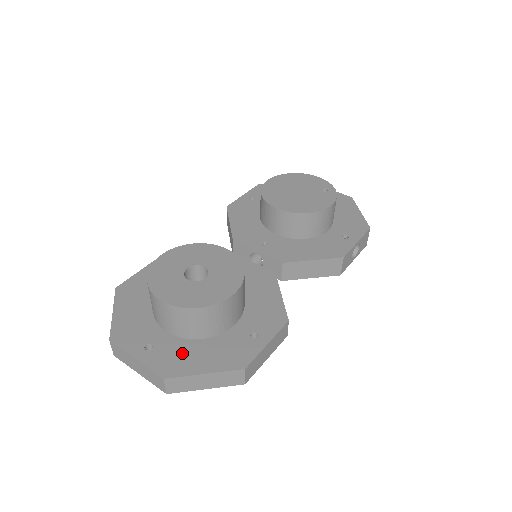
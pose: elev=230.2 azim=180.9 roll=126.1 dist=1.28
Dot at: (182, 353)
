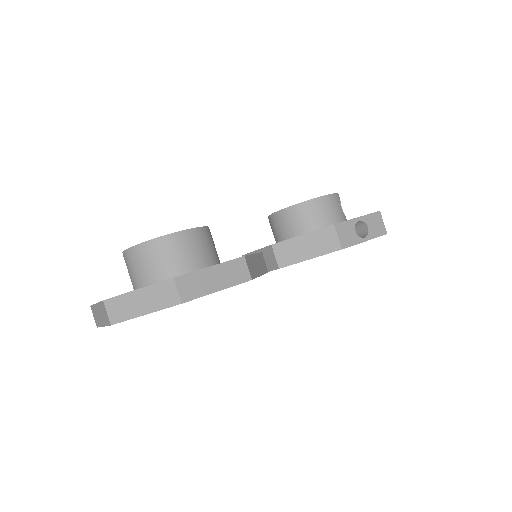
Dot at: occluded
